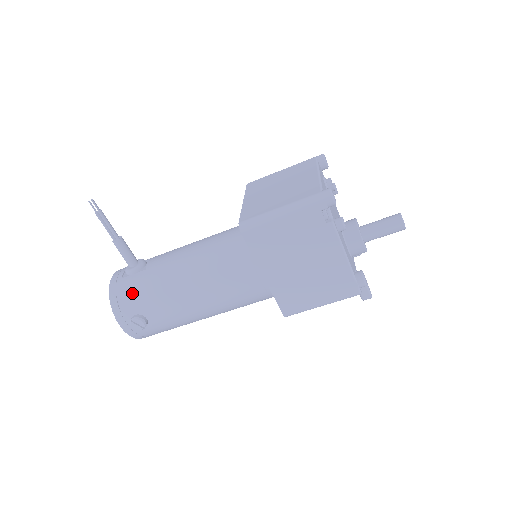
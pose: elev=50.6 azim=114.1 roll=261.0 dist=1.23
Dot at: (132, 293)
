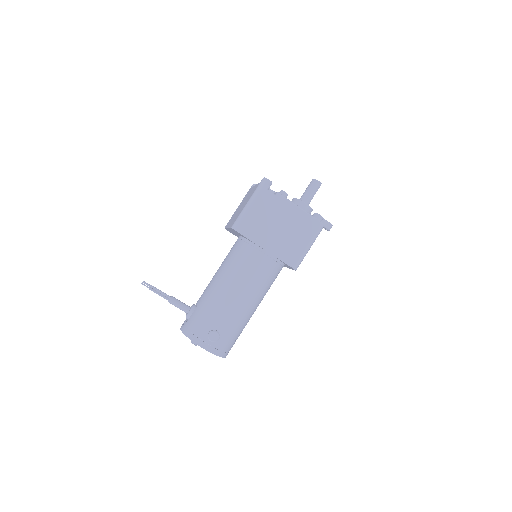
Dot at: (198, 321)
